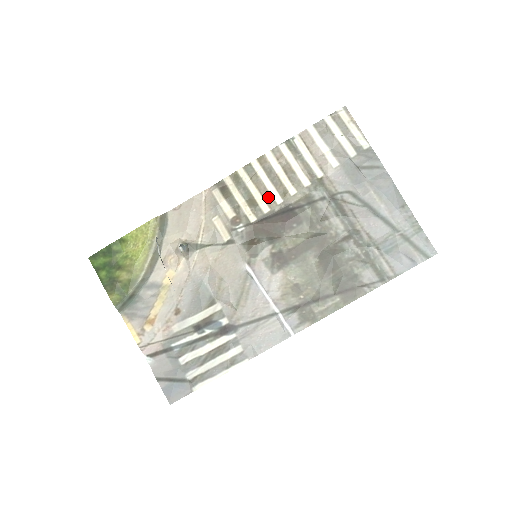
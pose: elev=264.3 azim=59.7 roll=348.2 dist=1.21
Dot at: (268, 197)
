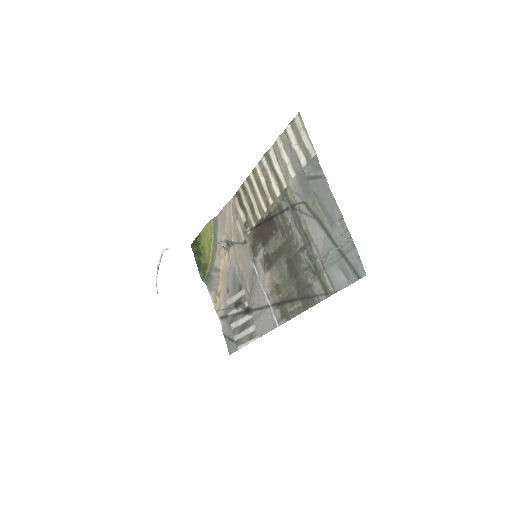
Dot at: (259, 206)
